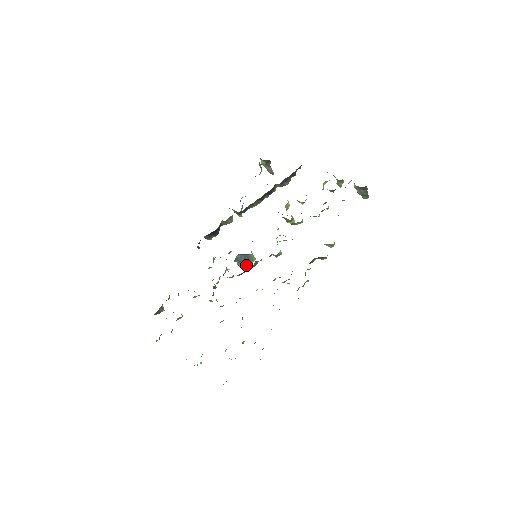
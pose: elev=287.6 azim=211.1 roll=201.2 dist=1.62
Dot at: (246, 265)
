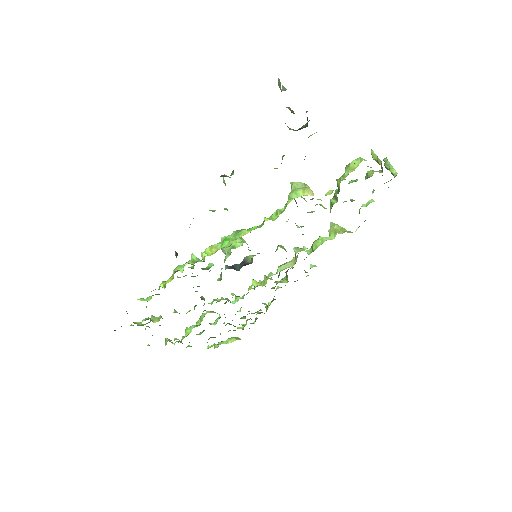
Dot at: occluded
